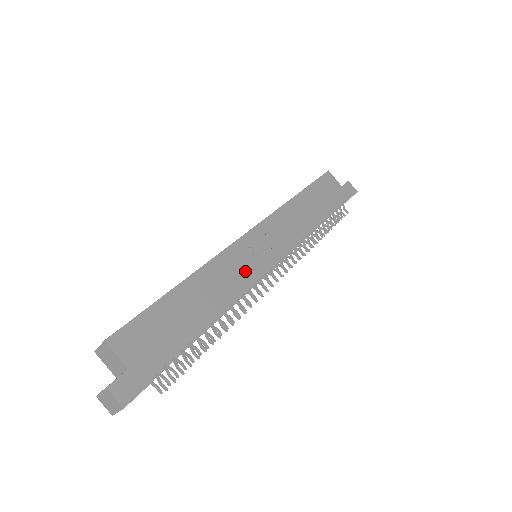
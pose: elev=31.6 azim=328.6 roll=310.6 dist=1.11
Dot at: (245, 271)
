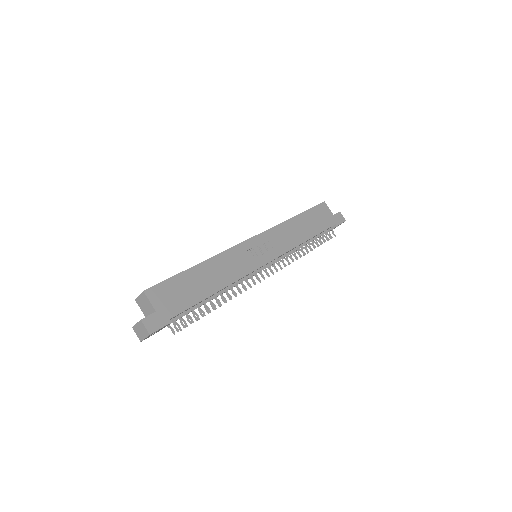
Dot at: (245, 264)
